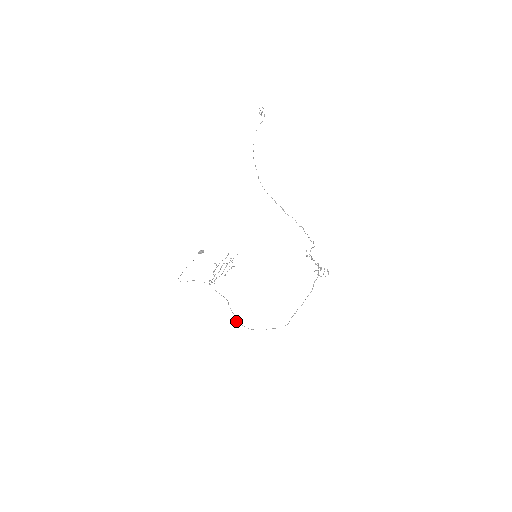
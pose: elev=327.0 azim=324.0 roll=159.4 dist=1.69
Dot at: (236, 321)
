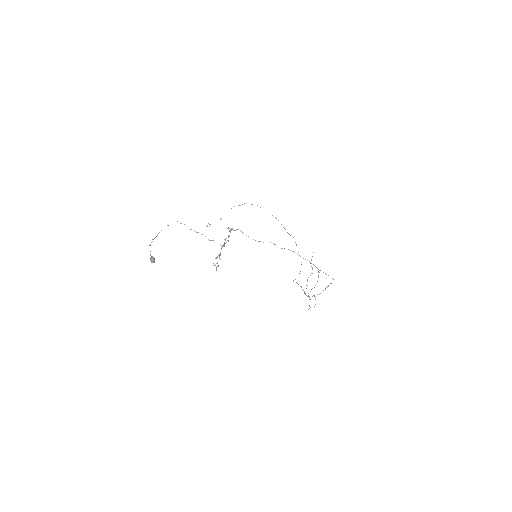
Dot at: (290, 250)
